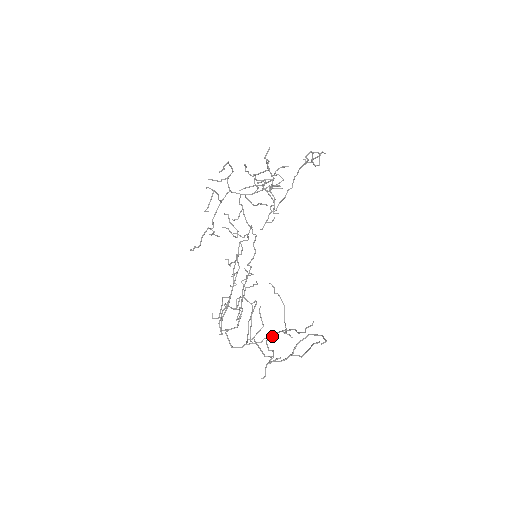
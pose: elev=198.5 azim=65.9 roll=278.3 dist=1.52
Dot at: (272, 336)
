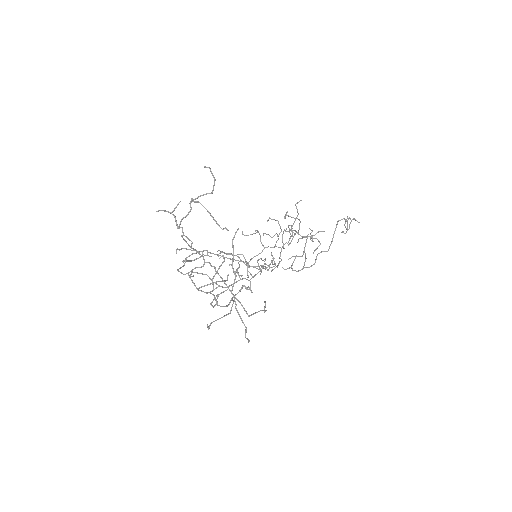
Dot at: (209, 263)
